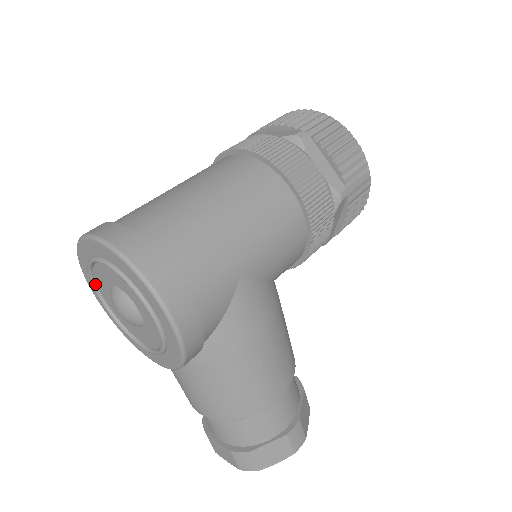
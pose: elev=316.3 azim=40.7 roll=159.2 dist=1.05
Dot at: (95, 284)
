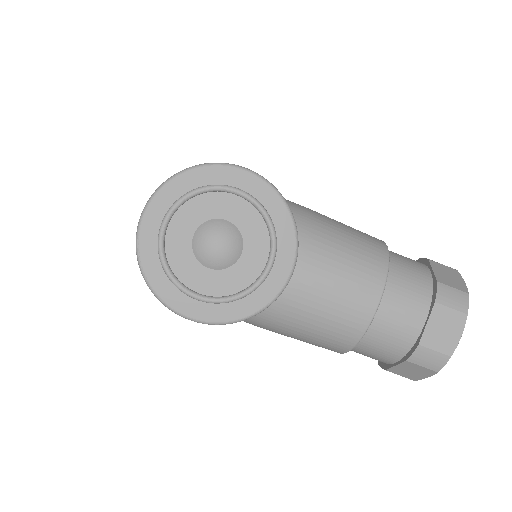
Dot at: (184, 286)
